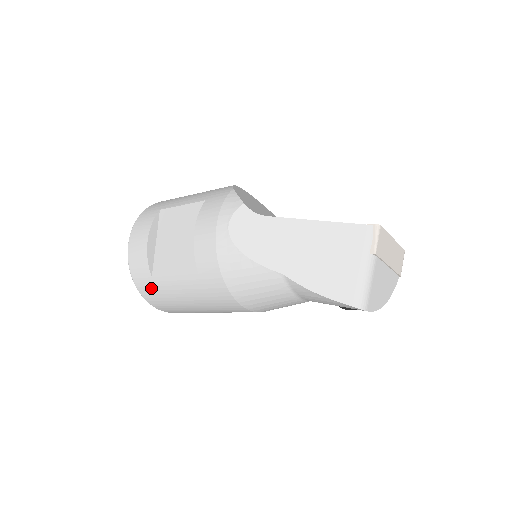
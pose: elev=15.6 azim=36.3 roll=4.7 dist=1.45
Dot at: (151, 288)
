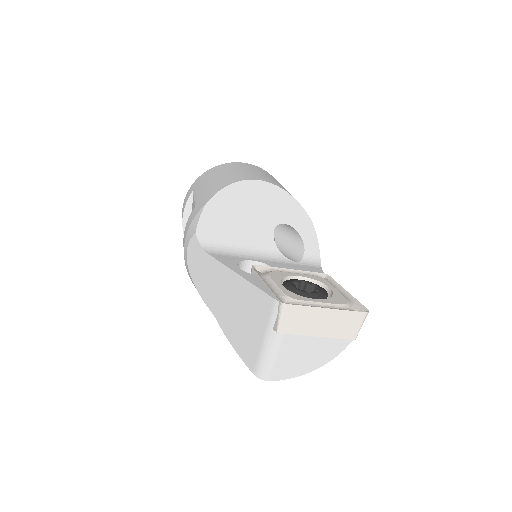
Dot at: occluded
